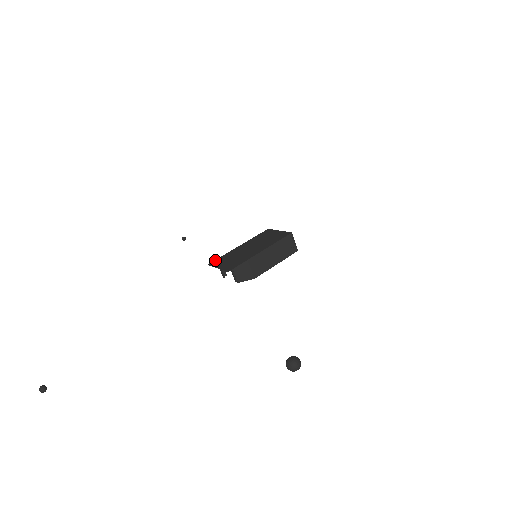
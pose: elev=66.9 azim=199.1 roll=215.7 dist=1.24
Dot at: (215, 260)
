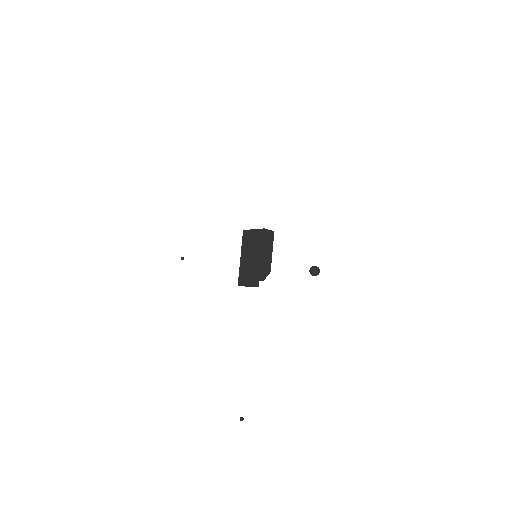
Dot at: (238, 280)
